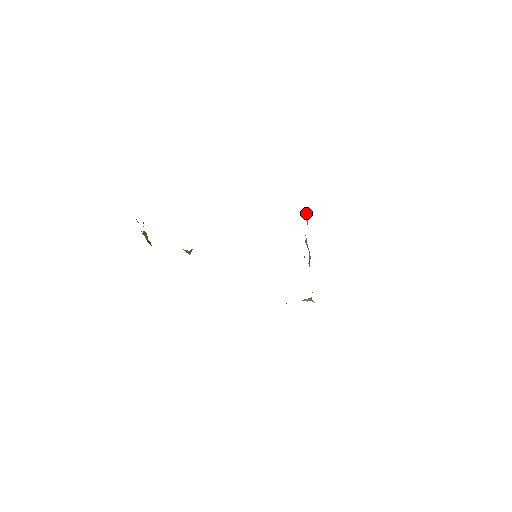
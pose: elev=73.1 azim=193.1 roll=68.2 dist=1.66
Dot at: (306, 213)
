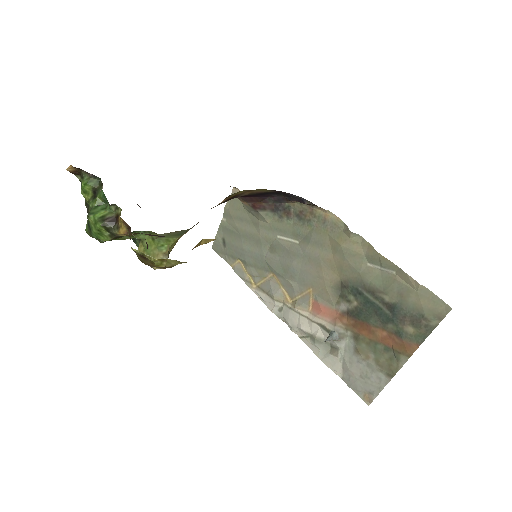
Dot at: (250, 279)
